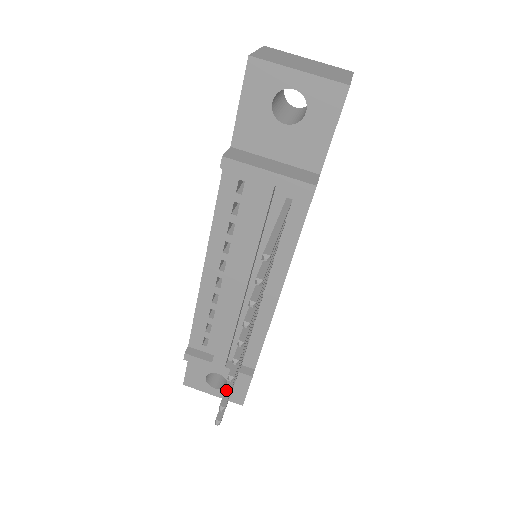
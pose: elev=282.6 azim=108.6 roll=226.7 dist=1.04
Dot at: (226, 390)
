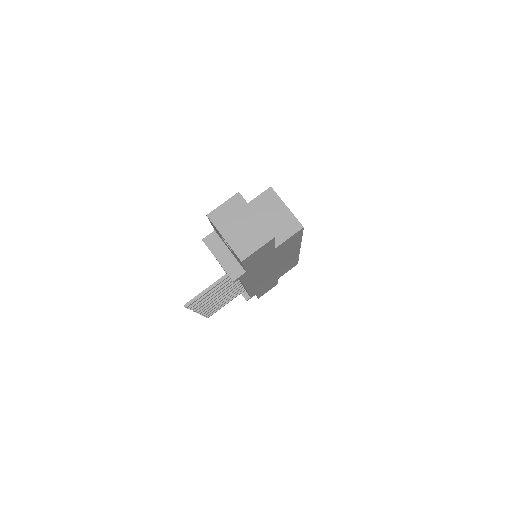
Dot at: (204, 314)
